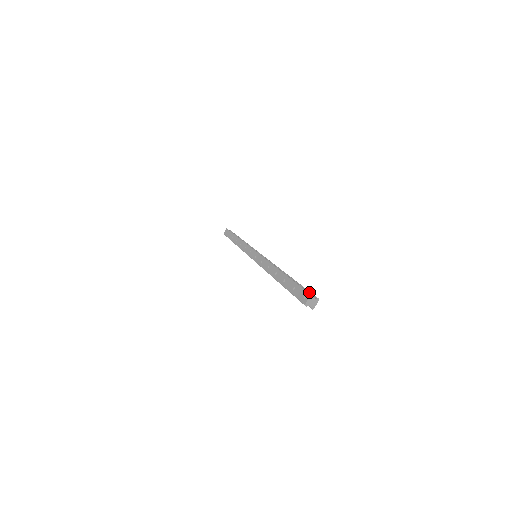
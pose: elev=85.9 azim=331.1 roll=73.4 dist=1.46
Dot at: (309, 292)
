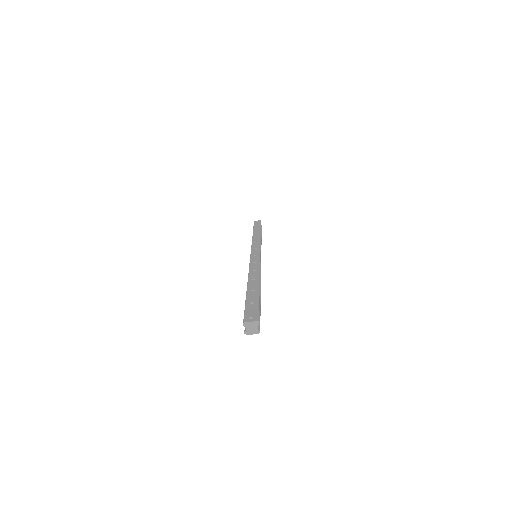
Dot at: occluded
